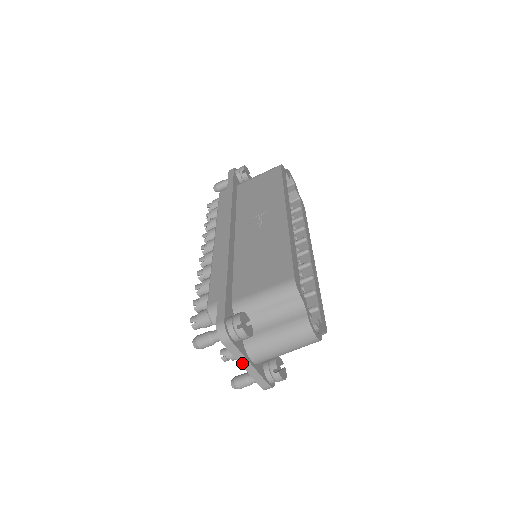
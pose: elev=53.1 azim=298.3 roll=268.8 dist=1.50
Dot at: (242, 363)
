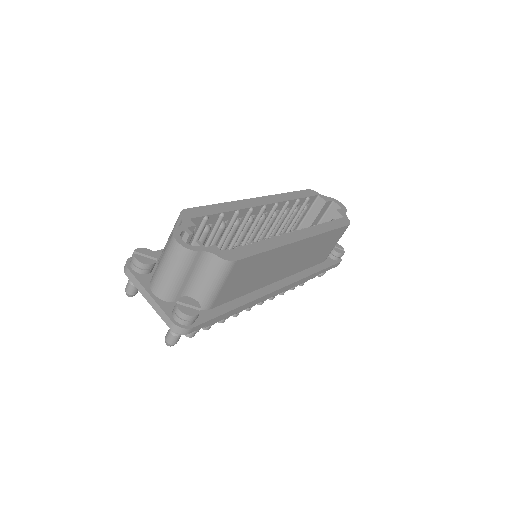
Dot at: (144, 295)
